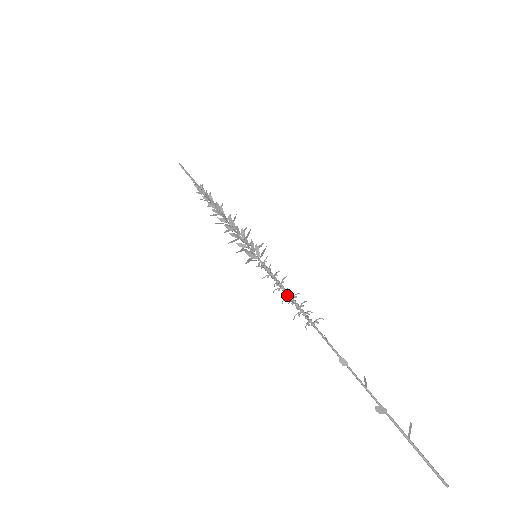
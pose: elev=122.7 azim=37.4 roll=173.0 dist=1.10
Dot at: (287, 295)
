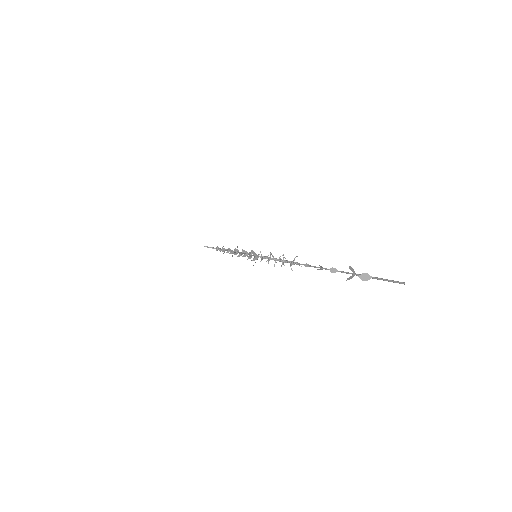
Dot at: (279, 259)
